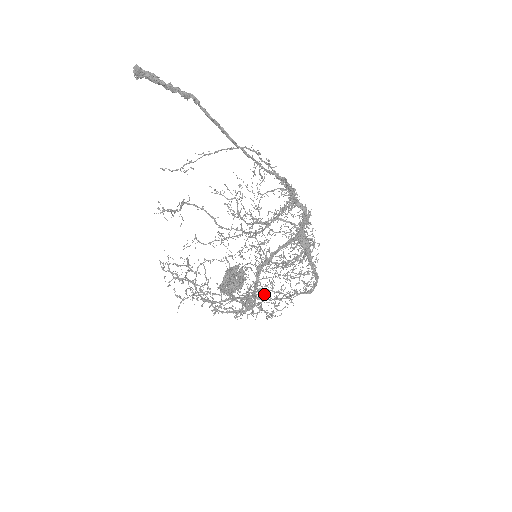
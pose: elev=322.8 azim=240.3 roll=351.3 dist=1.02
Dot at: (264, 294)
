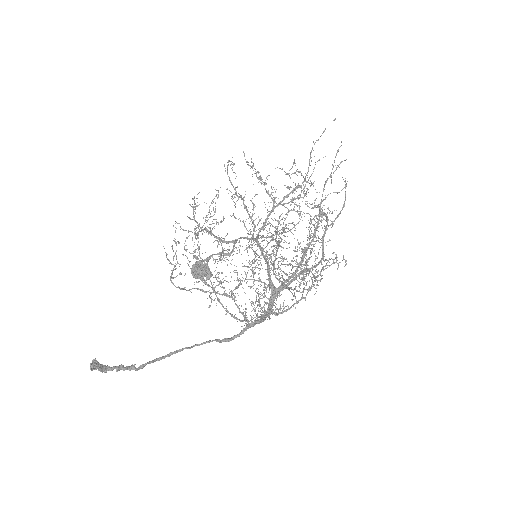
Dot at: occluded
